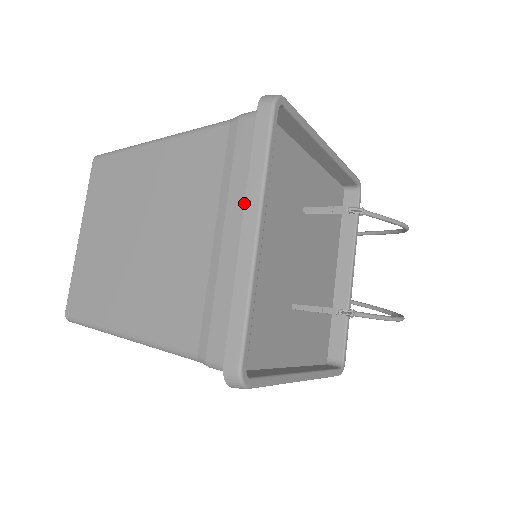
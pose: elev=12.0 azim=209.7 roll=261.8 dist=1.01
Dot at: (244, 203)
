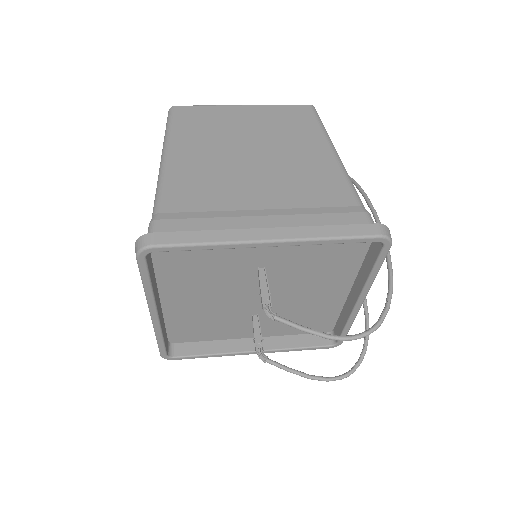
Dot at: (156, 285)
